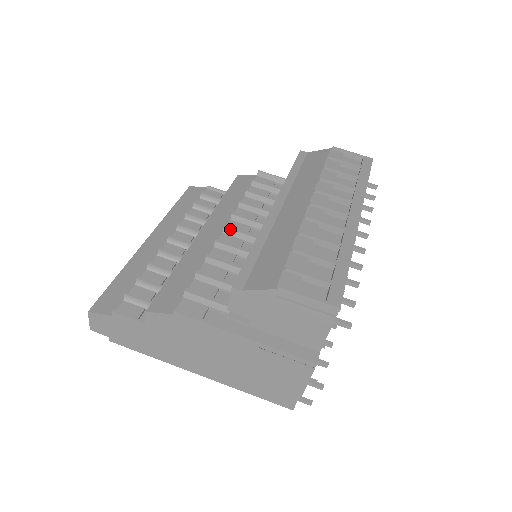
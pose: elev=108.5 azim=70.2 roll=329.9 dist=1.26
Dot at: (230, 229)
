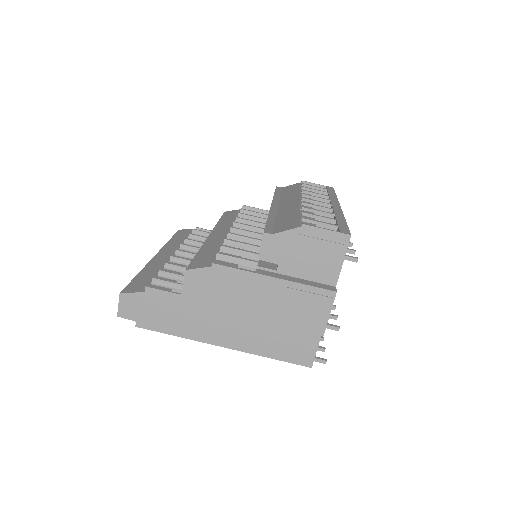
Dot at: (236, 228)
